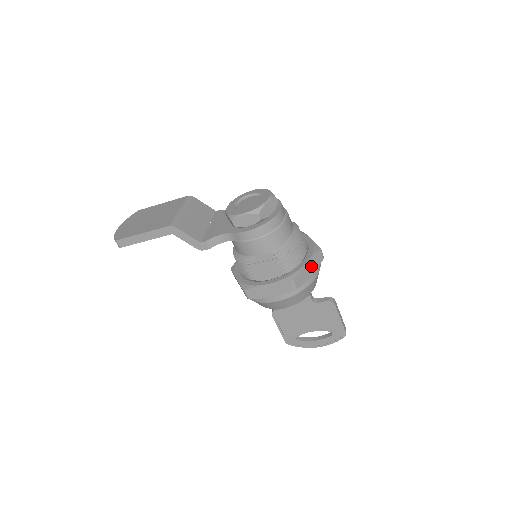
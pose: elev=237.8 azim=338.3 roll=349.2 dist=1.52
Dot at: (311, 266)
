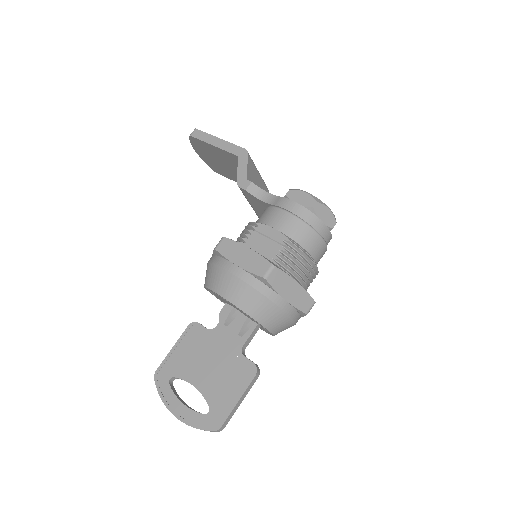
Dot at: (295, 293)
